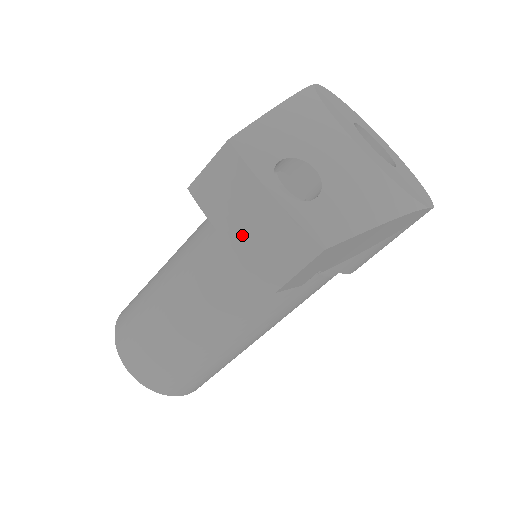
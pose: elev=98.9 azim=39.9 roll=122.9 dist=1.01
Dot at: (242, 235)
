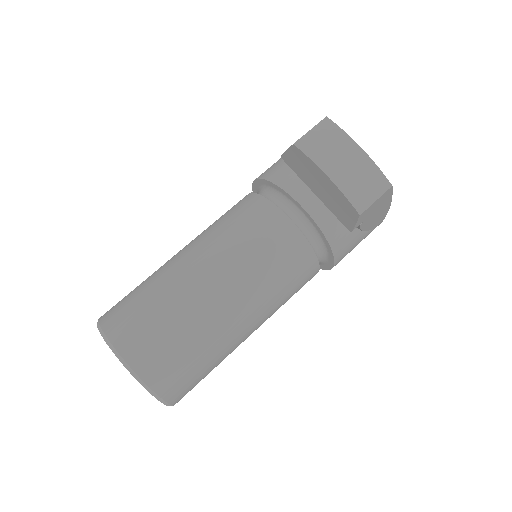
Dot at: (341, 173)
